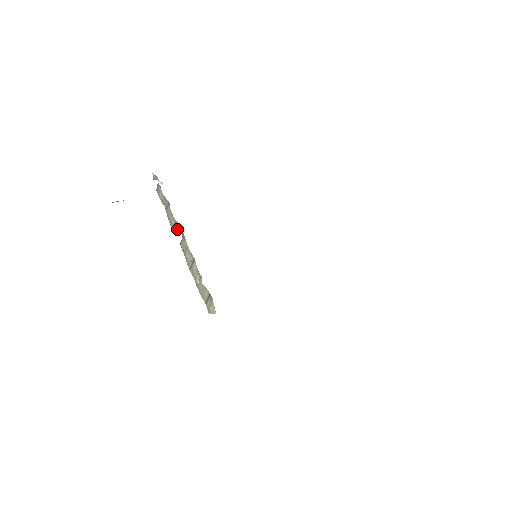
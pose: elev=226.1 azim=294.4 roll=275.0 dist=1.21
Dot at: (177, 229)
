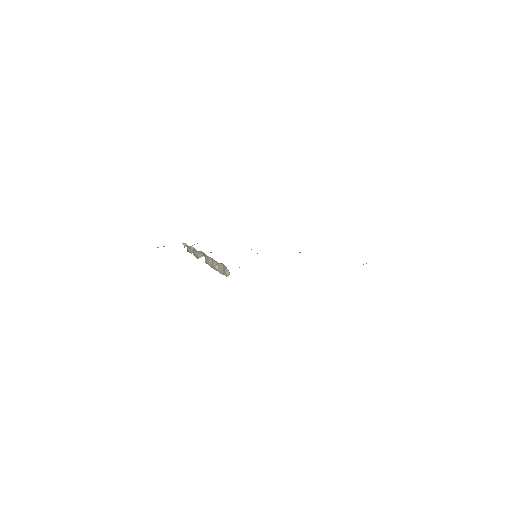
Dot at: occluded
